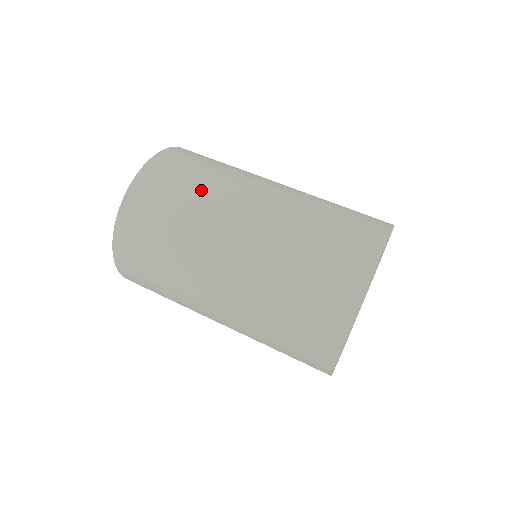
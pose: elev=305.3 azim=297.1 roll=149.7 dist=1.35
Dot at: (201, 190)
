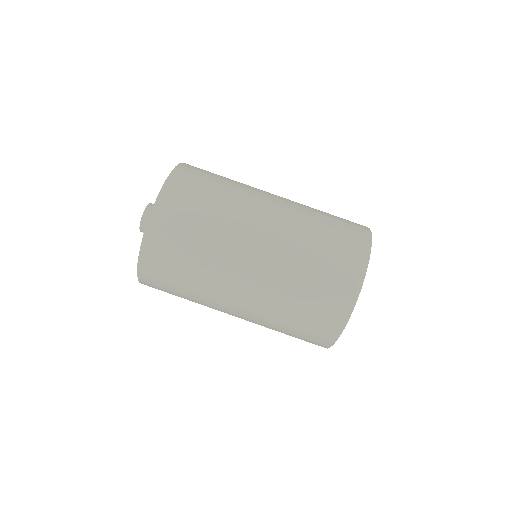
Dot at: (210, 233)
